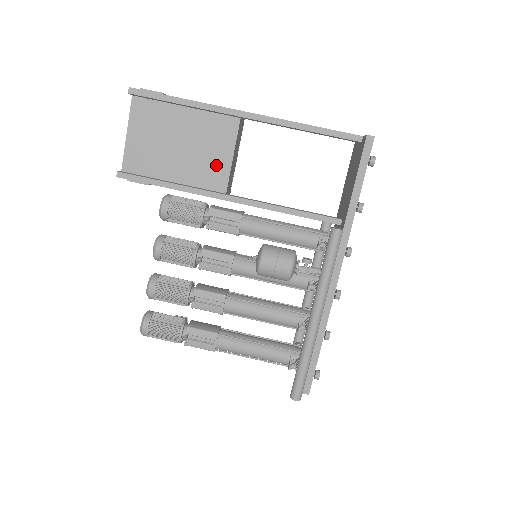
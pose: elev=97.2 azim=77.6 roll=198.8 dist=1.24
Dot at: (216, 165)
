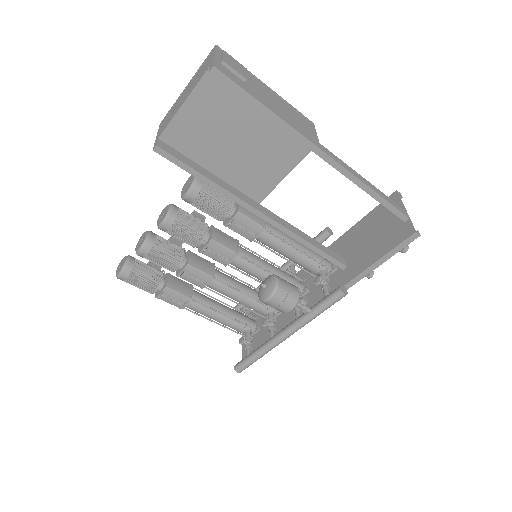
Dot at: (264, 177)
